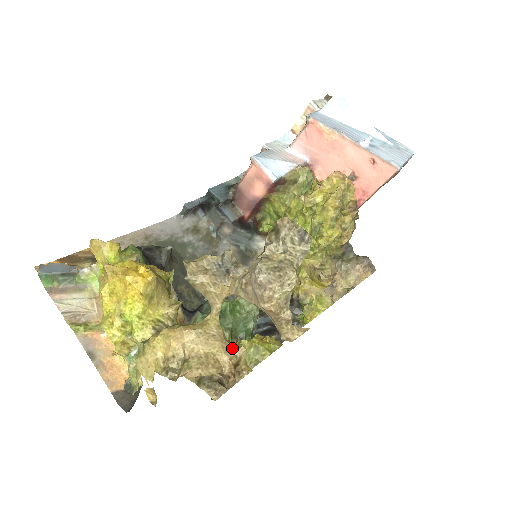
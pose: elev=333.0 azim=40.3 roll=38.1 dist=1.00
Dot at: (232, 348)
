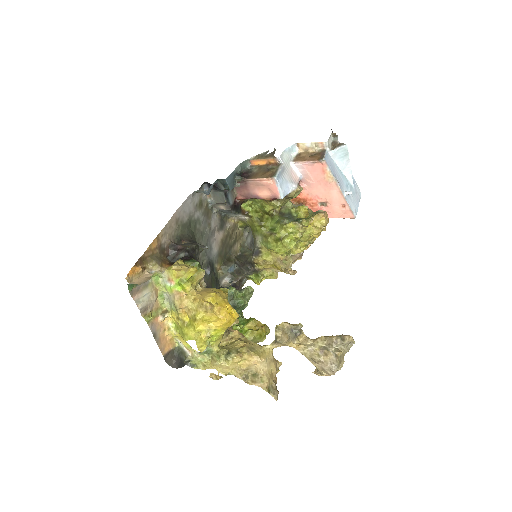
Dot at: (277, 364)
